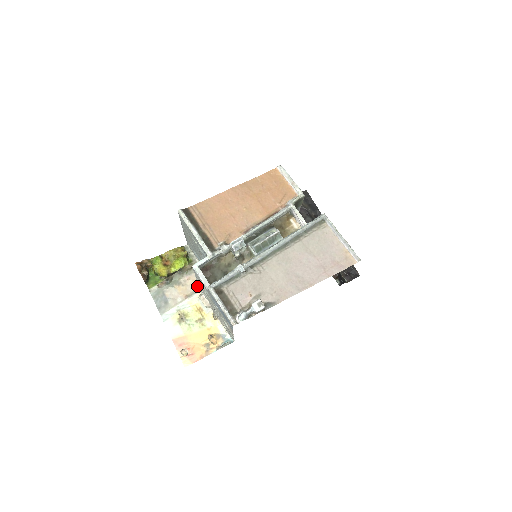
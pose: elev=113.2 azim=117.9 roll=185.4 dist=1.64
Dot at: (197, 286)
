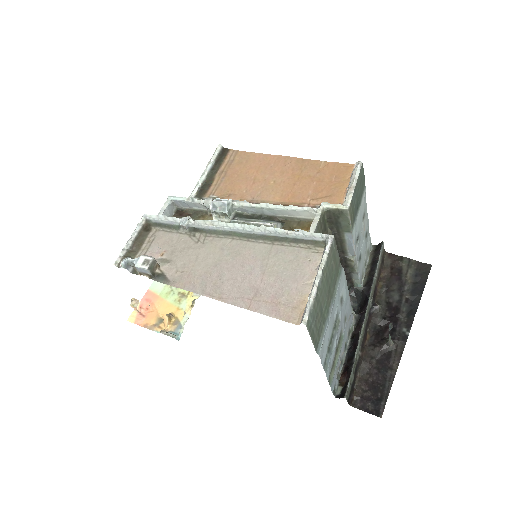
Dot at: occluded
